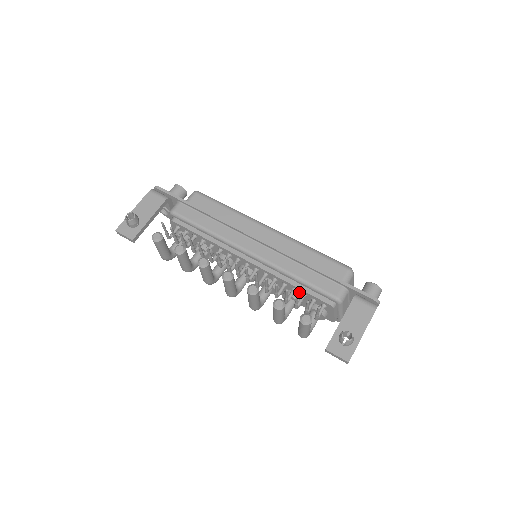
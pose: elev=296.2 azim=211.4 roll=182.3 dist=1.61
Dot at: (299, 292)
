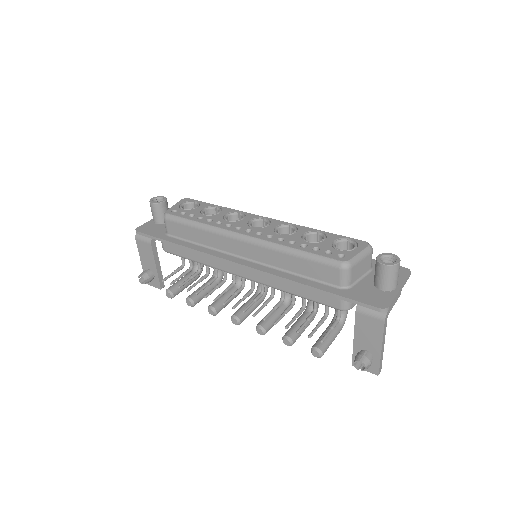
Dot at: occluded
